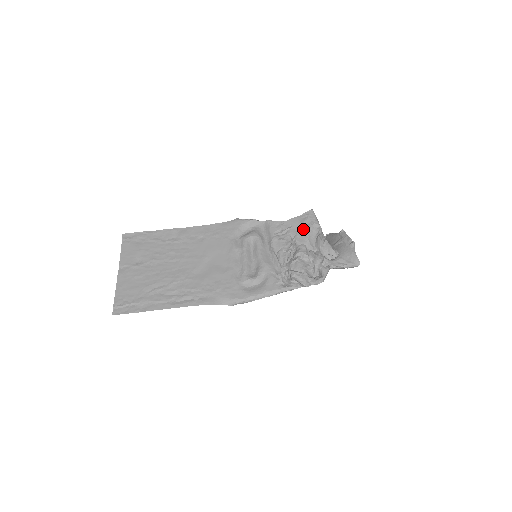
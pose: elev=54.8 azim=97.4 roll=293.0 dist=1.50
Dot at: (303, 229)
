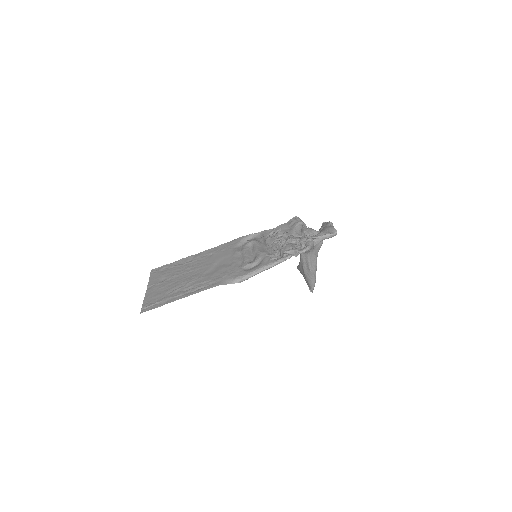
Dot at: (290, 227)
